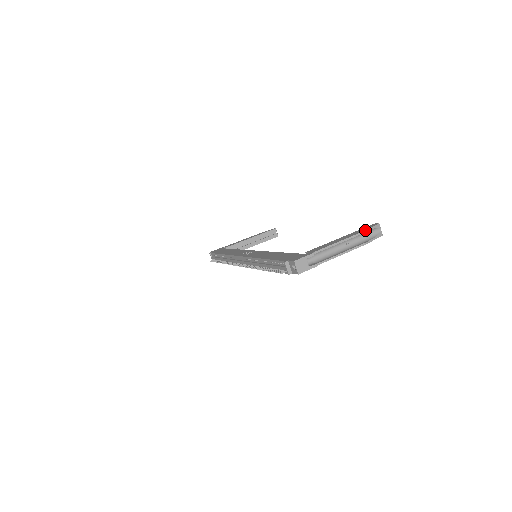
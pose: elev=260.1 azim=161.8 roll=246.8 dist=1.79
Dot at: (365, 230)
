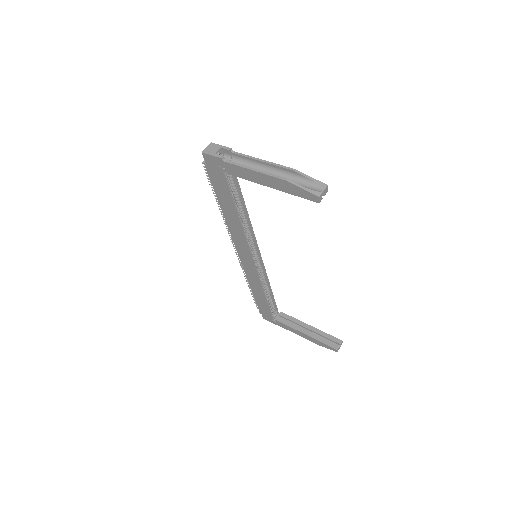
Dot at: occluded
